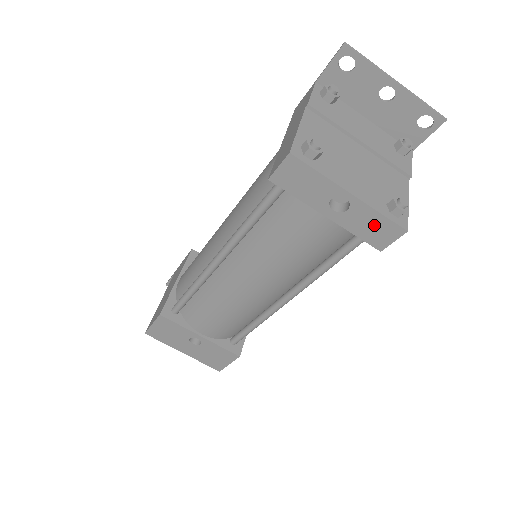
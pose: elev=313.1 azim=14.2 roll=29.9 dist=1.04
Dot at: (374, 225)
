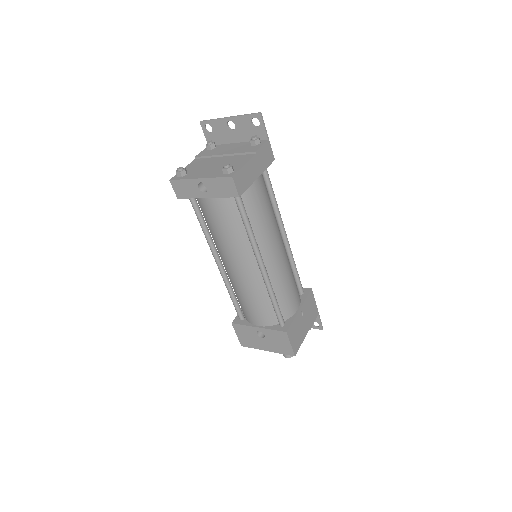
Dot at: (221, 186)
